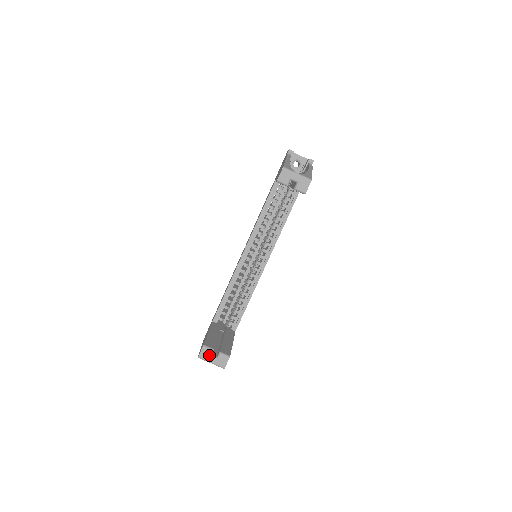
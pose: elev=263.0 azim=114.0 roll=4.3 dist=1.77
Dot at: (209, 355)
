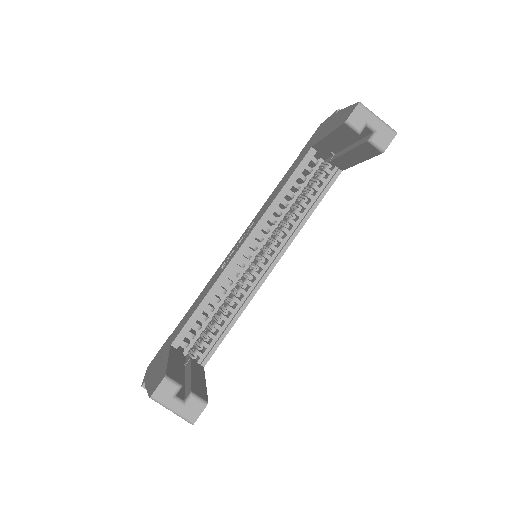
Dot at: (171, 395)
